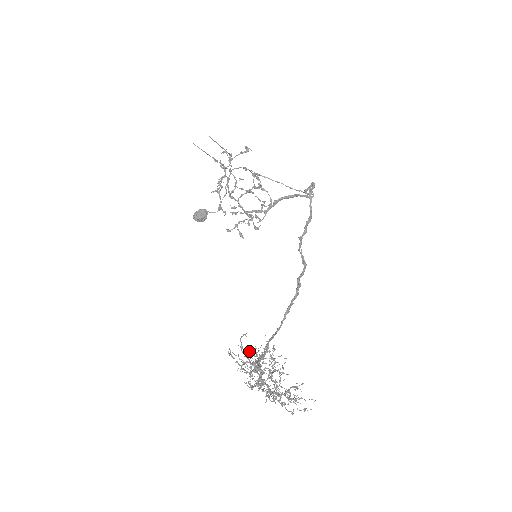
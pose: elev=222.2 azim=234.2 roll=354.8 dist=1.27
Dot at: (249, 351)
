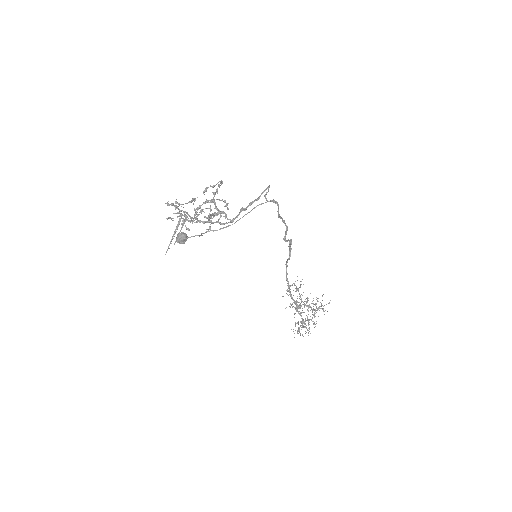
Dot at: occluded
